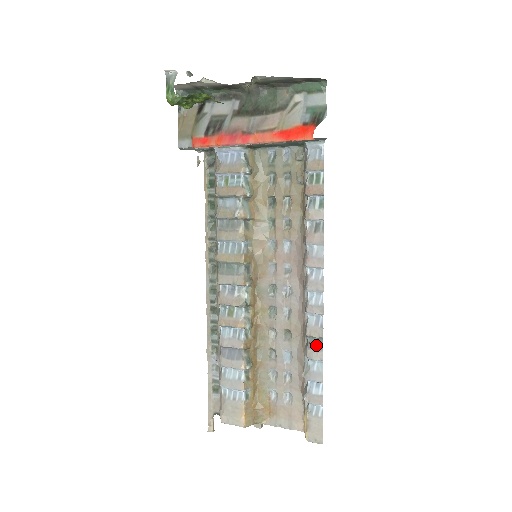
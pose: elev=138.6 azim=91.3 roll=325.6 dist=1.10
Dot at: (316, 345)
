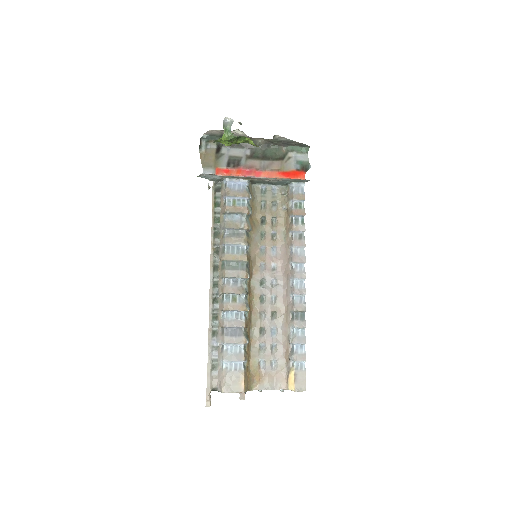
Dot at: (300, 317)
